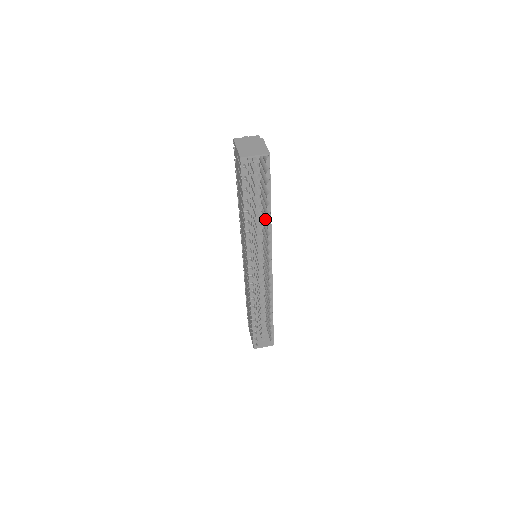
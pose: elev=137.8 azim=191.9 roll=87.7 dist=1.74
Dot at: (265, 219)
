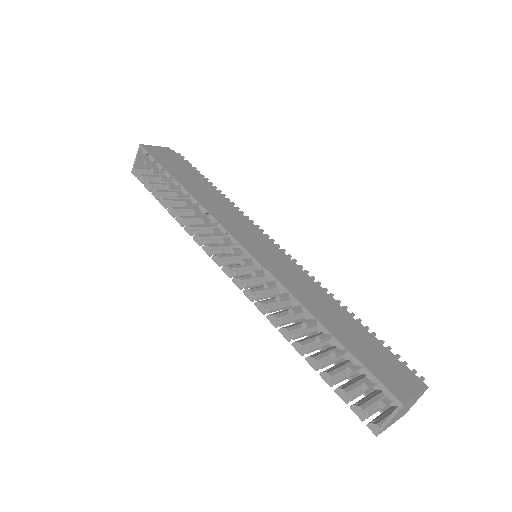
Dot at: occluded
